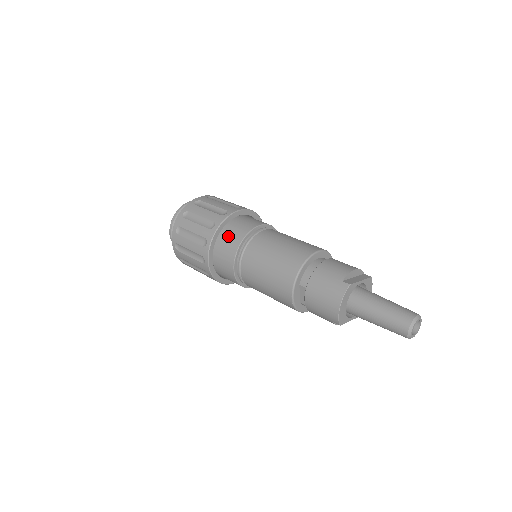
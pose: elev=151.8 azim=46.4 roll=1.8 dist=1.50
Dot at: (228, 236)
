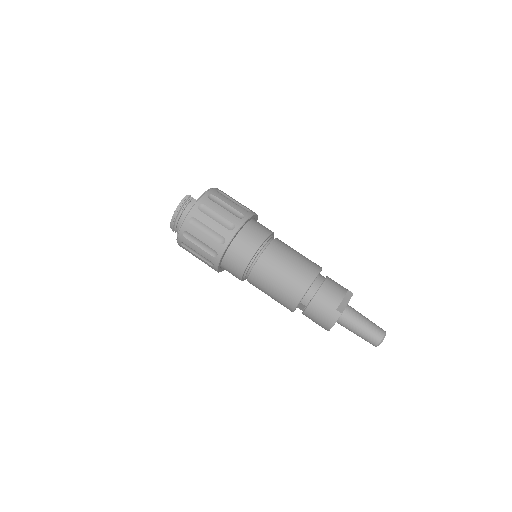
Dot at: (237, 251)
